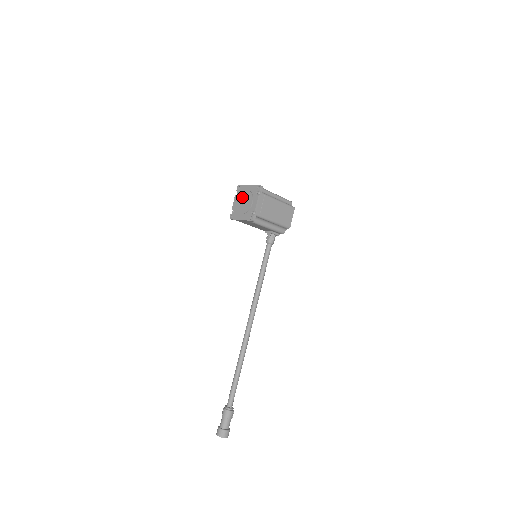
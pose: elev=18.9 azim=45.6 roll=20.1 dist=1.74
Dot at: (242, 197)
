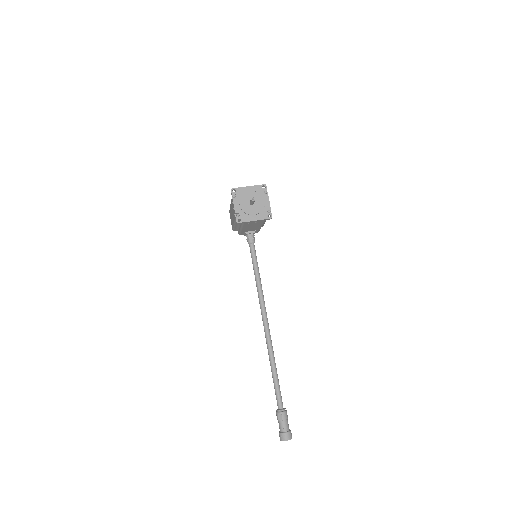
Dot at: (247, 199)
